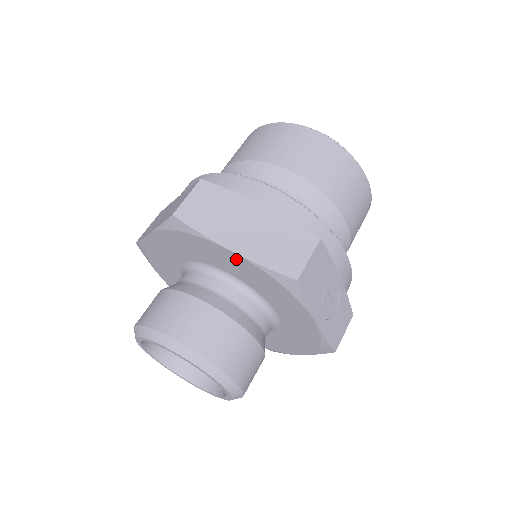
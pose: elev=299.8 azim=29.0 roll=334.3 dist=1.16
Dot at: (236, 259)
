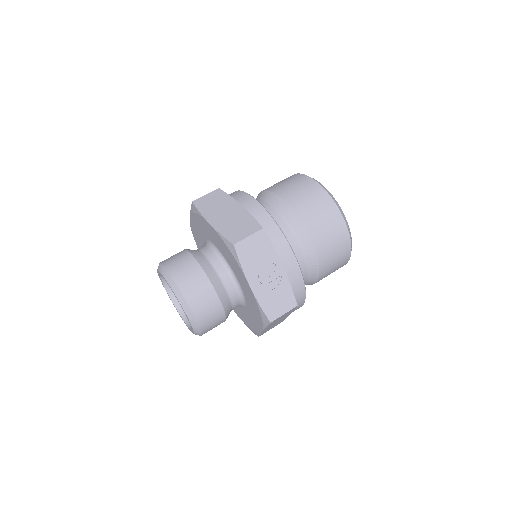
Dot at: (212, 230)
